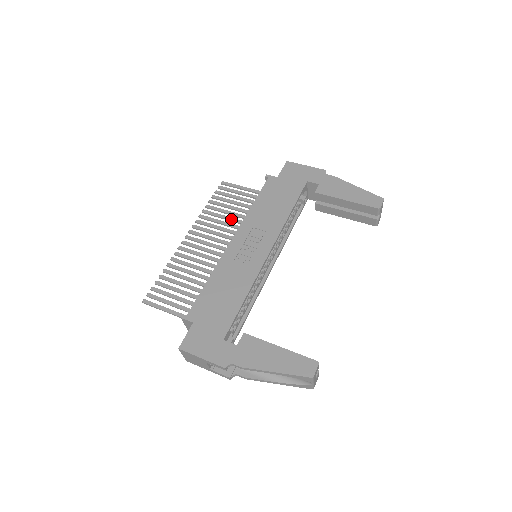
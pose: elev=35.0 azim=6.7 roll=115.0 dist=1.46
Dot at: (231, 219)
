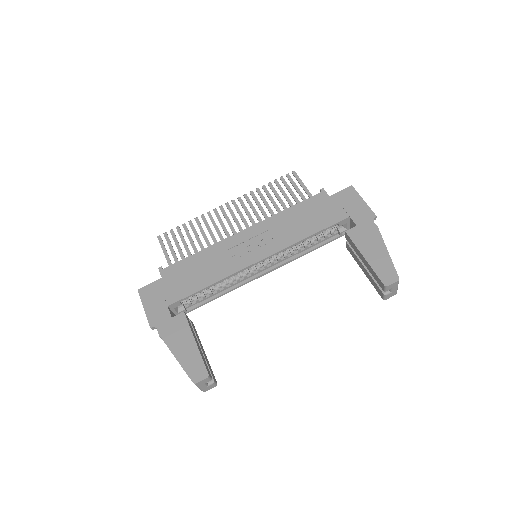
Dot at: (270, 210)
